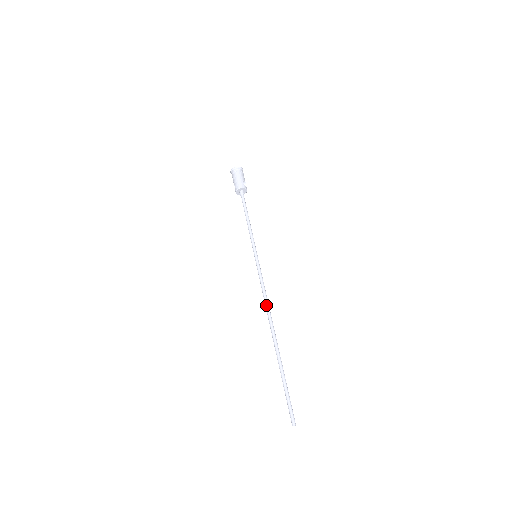
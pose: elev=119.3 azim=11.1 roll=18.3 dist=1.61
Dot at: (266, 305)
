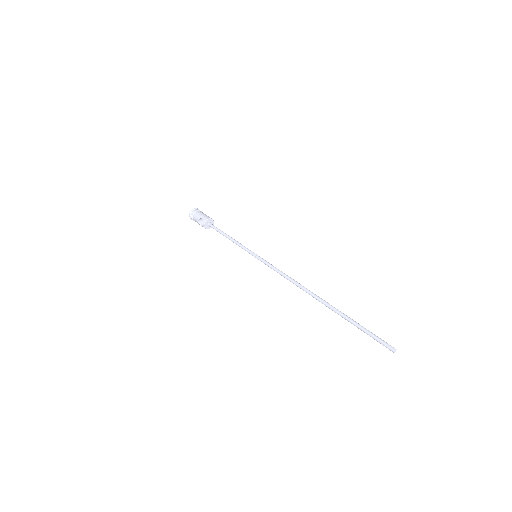
Dot at: (294, 280)
